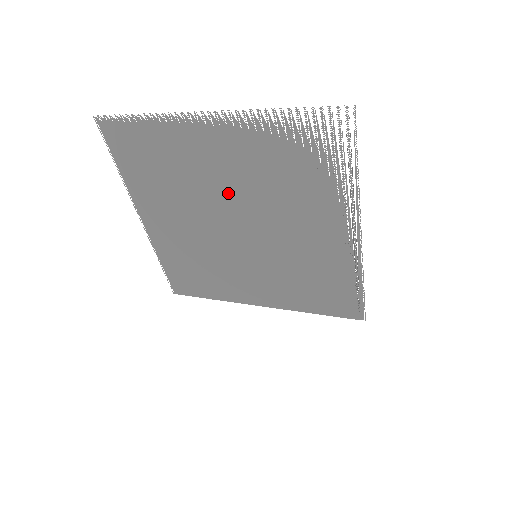
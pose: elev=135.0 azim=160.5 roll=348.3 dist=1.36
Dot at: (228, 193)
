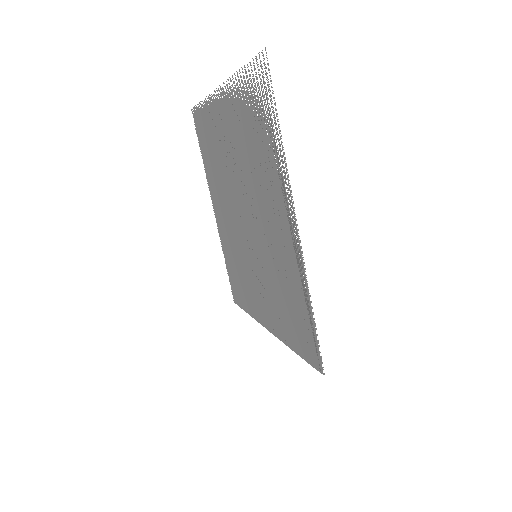
Dot at: (235, 175)
